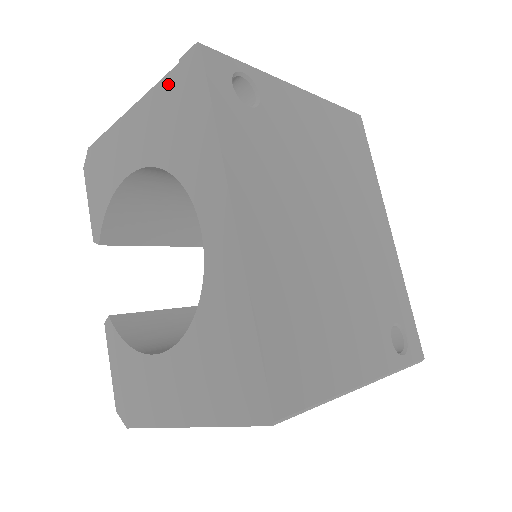
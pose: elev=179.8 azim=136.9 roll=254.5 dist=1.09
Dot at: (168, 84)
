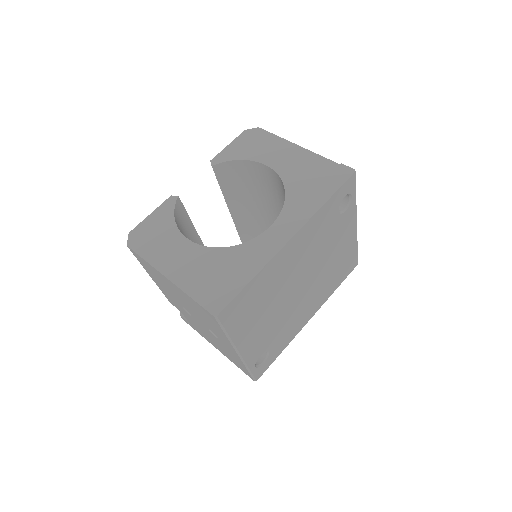
Dot at: (326, 163)
